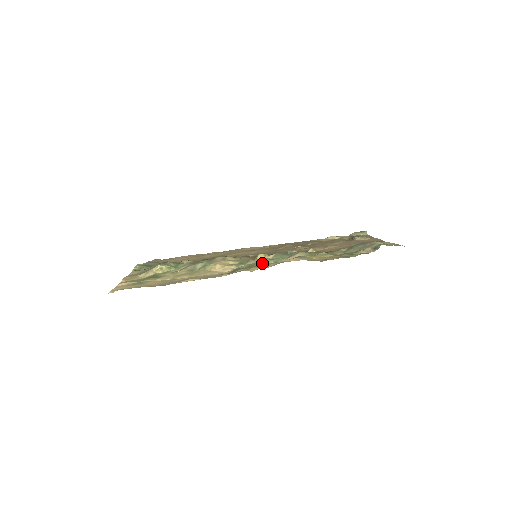
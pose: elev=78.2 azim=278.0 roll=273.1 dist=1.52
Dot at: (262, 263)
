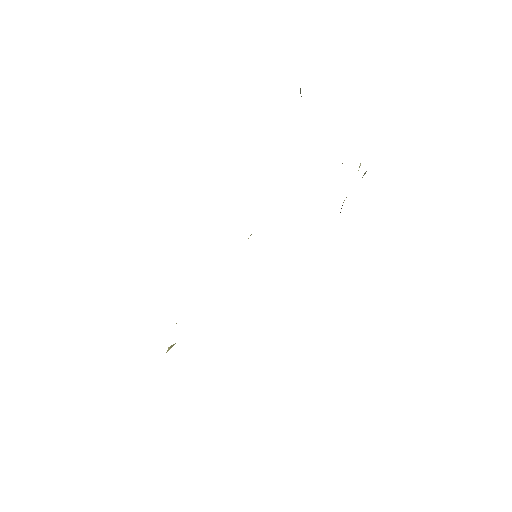
Dot at: occluded
